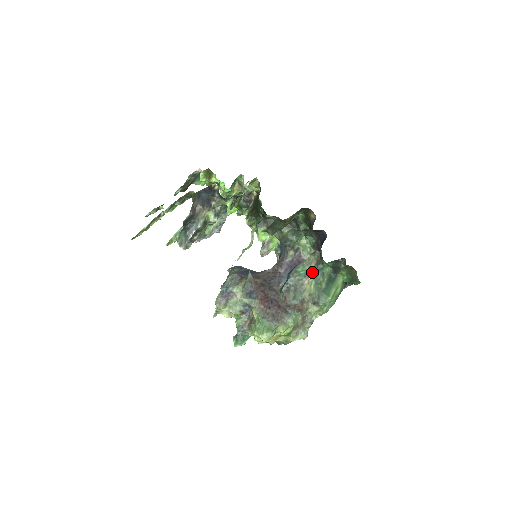
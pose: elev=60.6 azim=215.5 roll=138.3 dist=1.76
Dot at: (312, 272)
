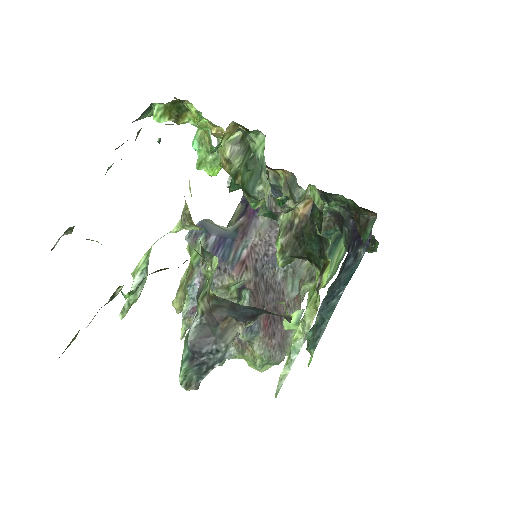
Dot at: occluded
